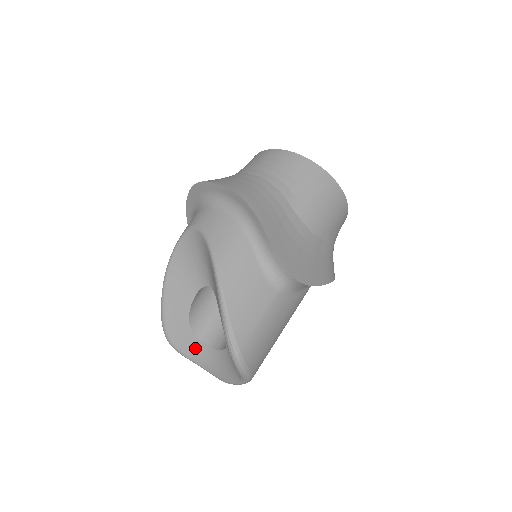
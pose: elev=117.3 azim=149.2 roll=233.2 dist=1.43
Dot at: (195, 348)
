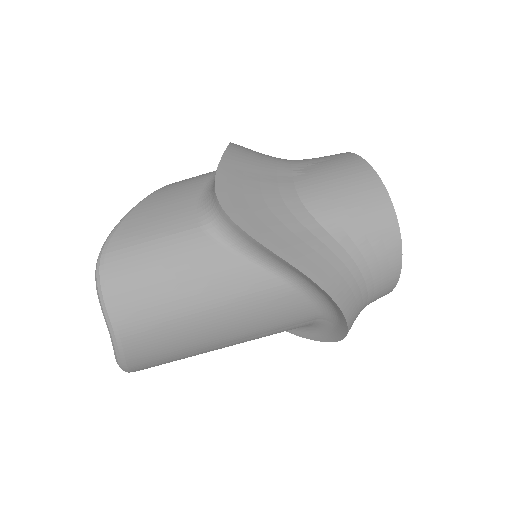
Dot at: occluded
